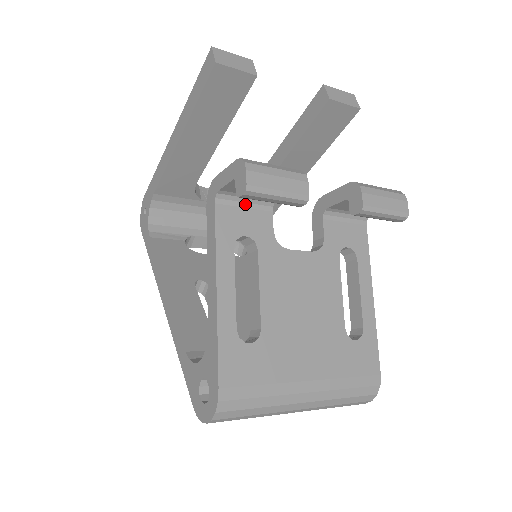
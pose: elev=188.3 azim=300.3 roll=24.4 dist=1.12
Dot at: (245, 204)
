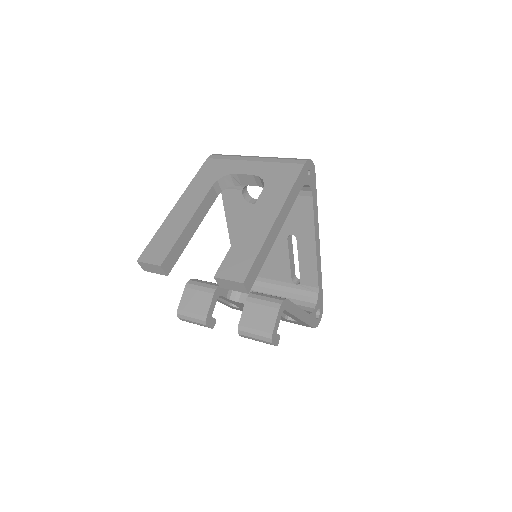
Dot at: occluded
